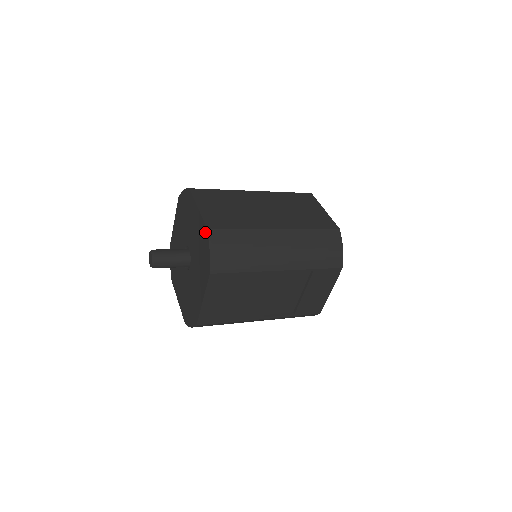
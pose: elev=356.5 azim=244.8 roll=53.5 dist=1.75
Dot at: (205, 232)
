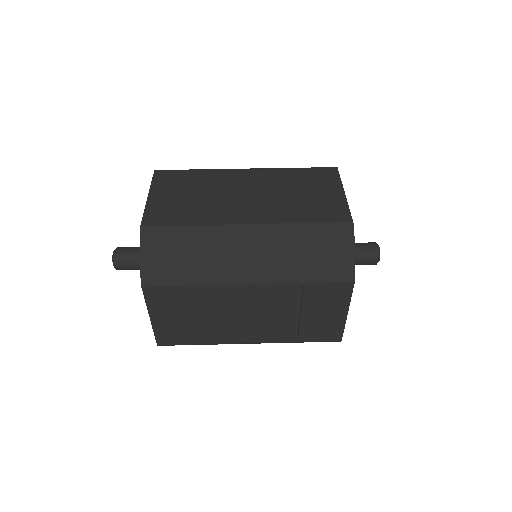
Dot at: occluded
